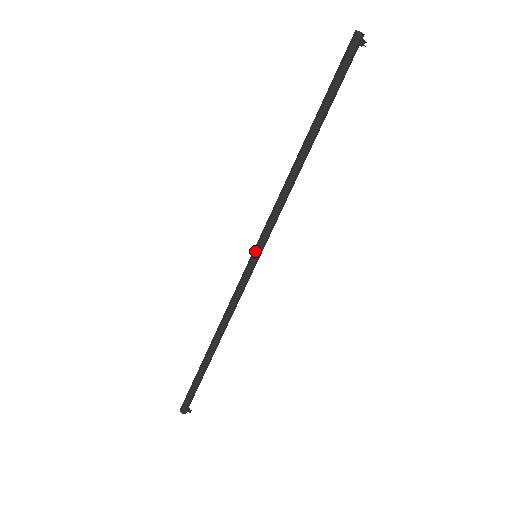
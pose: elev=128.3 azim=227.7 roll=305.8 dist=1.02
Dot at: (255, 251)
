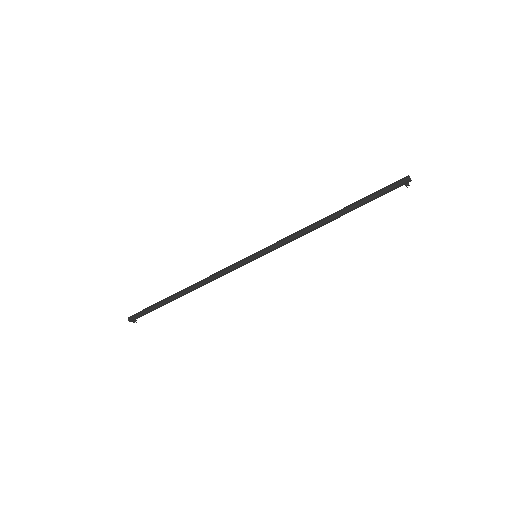
Dot at: (259, 254)
